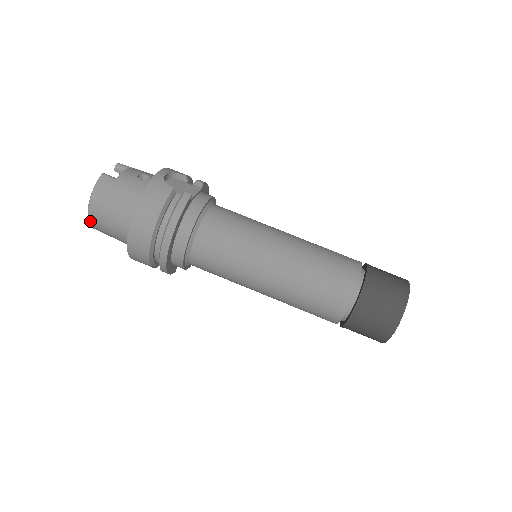
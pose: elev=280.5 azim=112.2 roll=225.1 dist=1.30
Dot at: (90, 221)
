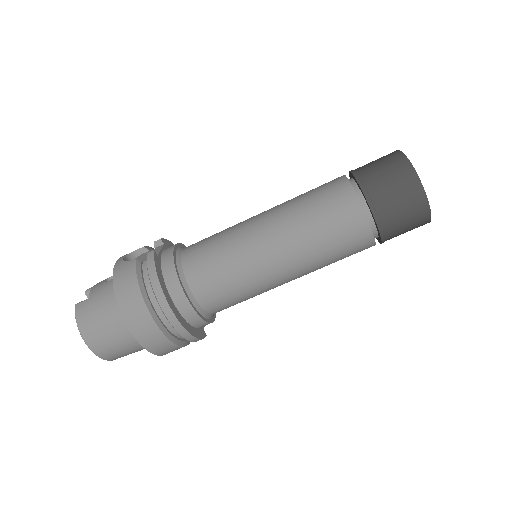
Dot at: (97, 354)
